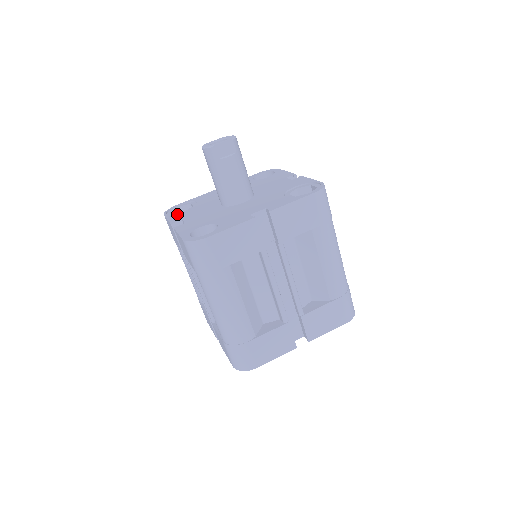
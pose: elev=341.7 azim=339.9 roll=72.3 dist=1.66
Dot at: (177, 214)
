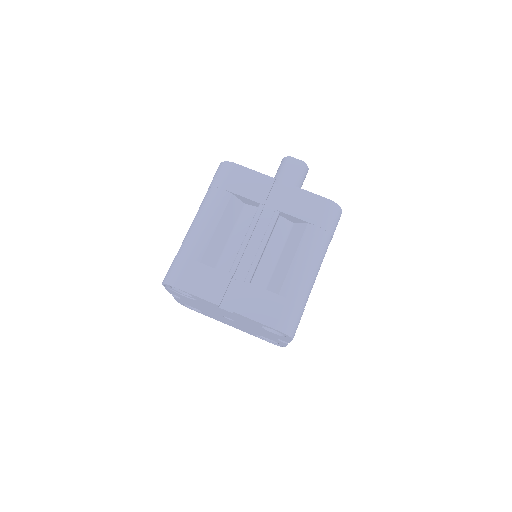
Dot at: occluded
